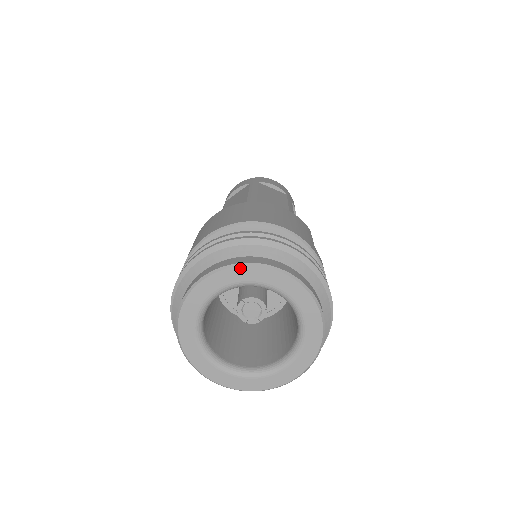
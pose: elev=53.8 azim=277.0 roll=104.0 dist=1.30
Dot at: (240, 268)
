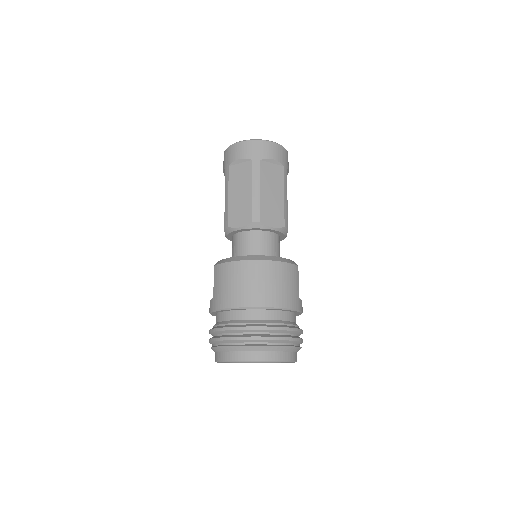
Dot at: occluded
